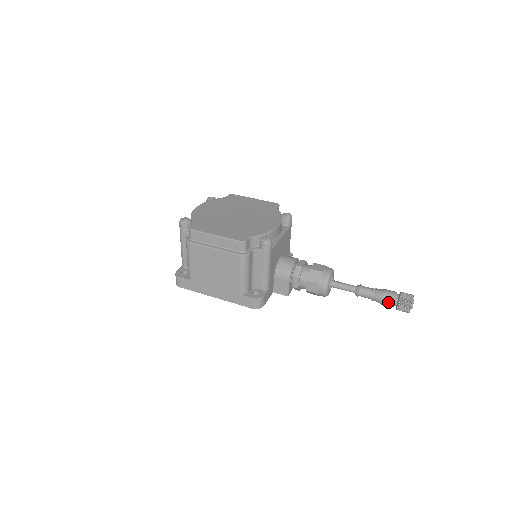
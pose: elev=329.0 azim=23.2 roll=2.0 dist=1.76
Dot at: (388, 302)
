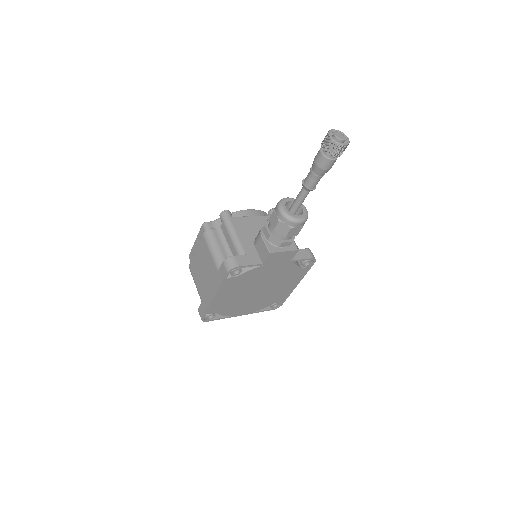
Dot at: (318, 157)
